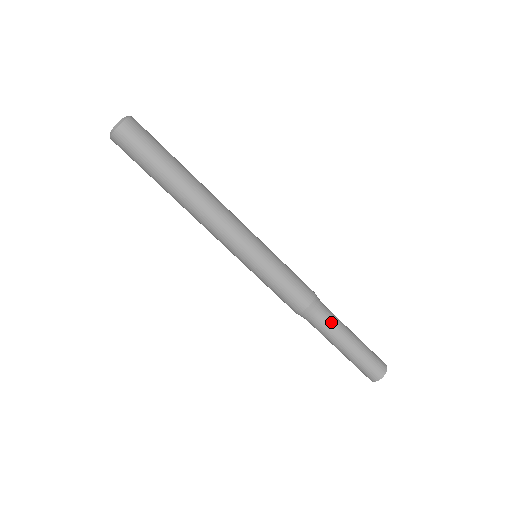
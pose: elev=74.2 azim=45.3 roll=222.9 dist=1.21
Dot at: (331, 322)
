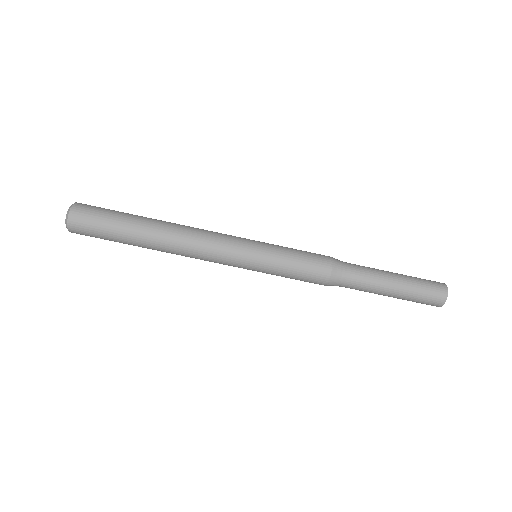
Dot at: (361, 280)
